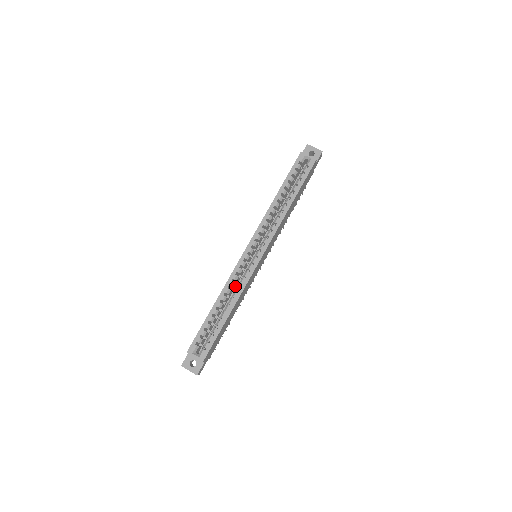
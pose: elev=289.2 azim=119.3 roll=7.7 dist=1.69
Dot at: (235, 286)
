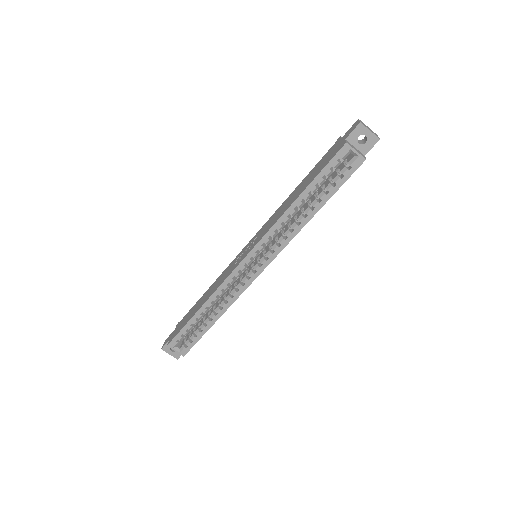
Dot at: occluded
